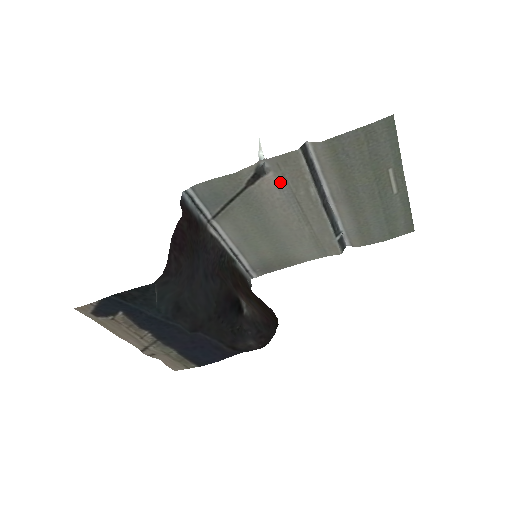
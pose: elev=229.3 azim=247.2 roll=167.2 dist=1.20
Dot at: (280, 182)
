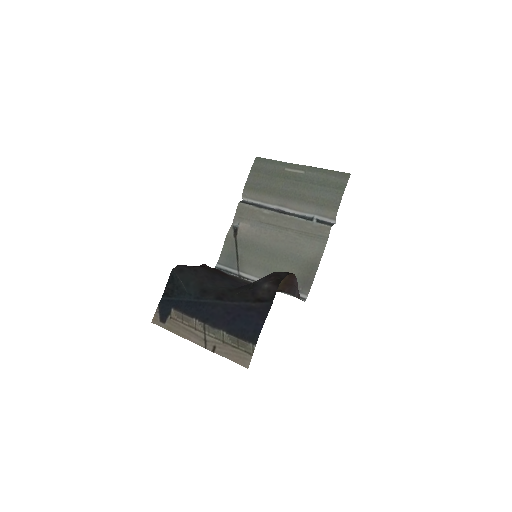
Dot at: (249, 223)
